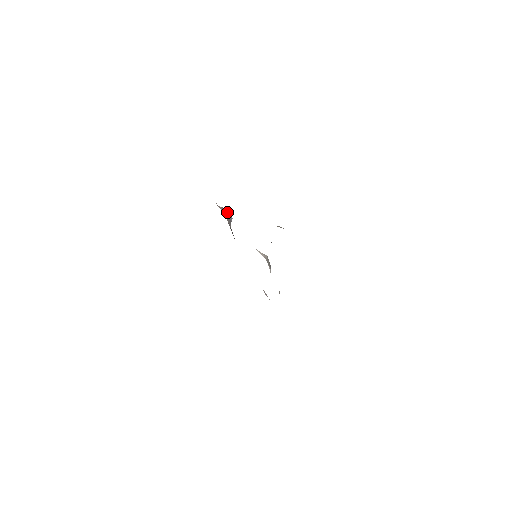
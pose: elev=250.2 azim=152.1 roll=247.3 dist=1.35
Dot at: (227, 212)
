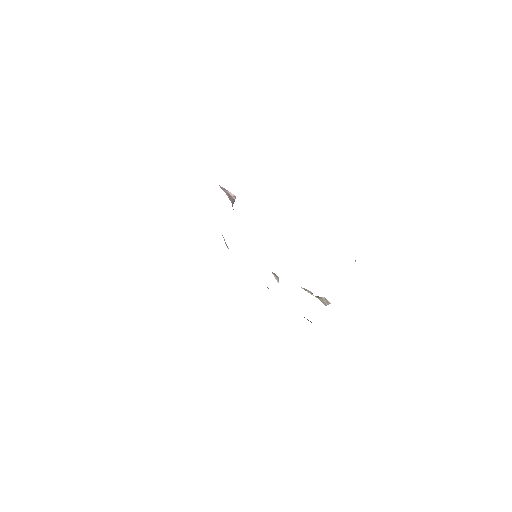
Dot at: (234, 200)
